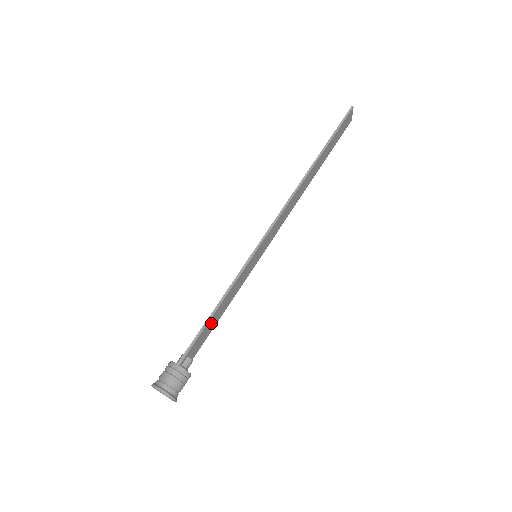
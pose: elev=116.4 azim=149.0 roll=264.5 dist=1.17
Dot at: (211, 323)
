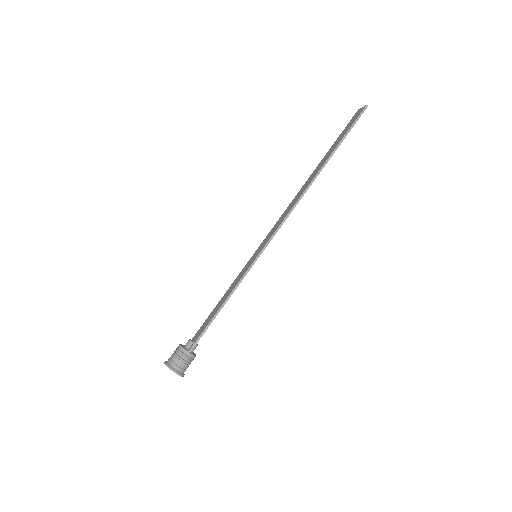
Dot at: occluded
